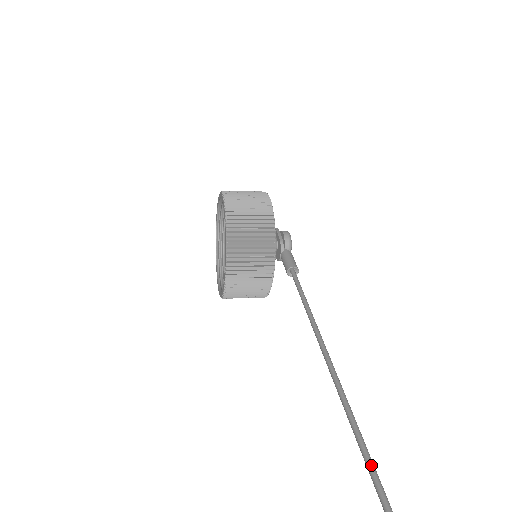
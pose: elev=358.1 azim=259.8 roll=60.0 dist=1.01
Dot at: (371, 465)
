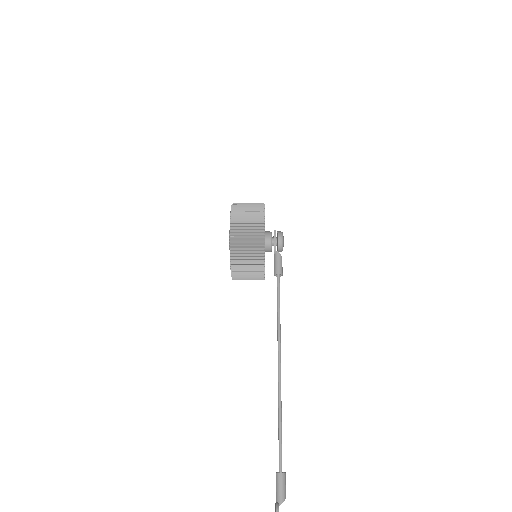
Dot at: (280, 432)
